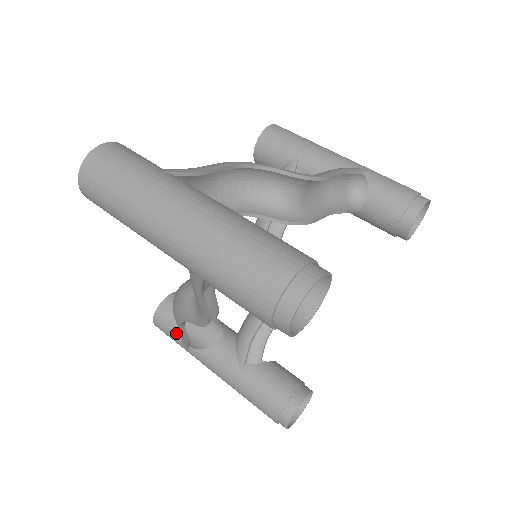
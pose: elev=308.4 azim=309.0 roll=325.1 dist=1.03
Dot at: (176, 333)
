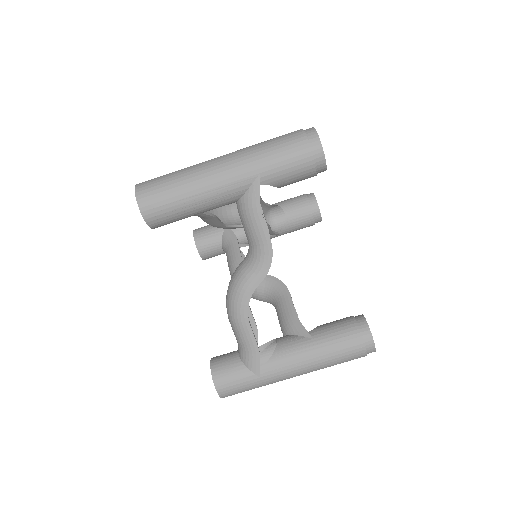
Dot at: occluded
